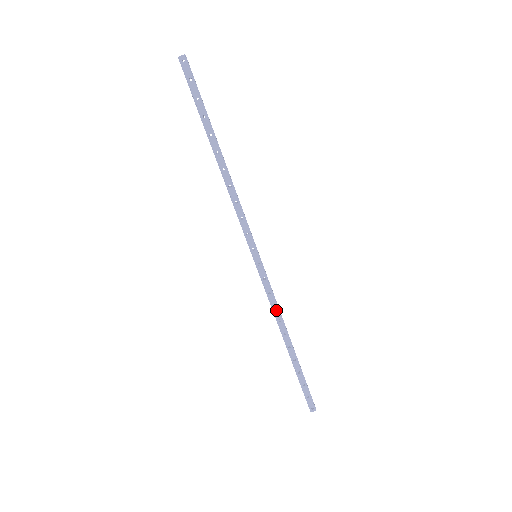
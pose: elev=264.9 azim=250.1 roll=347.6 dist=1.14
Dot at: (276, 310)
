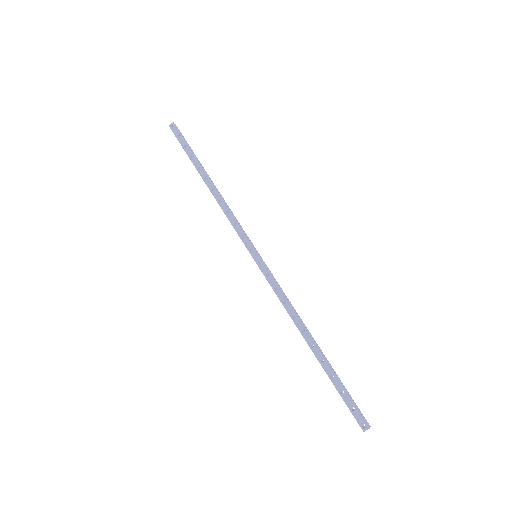
Dot at: (287, 305)
